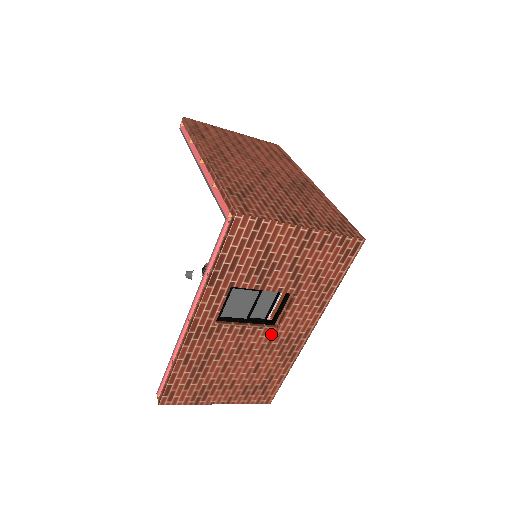
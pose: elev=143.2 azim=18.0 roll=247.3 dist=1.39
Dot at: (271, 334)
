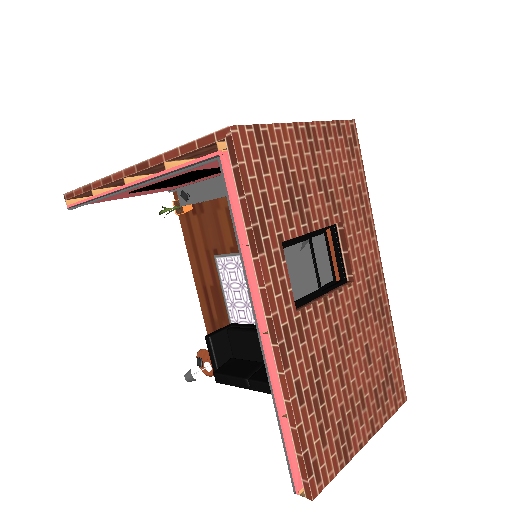
Dot at: (353, 294)
